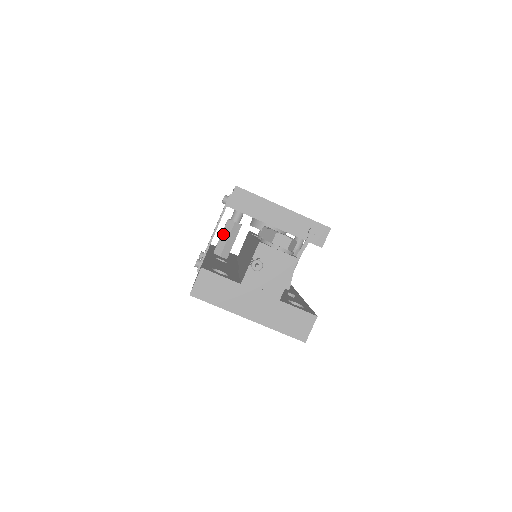
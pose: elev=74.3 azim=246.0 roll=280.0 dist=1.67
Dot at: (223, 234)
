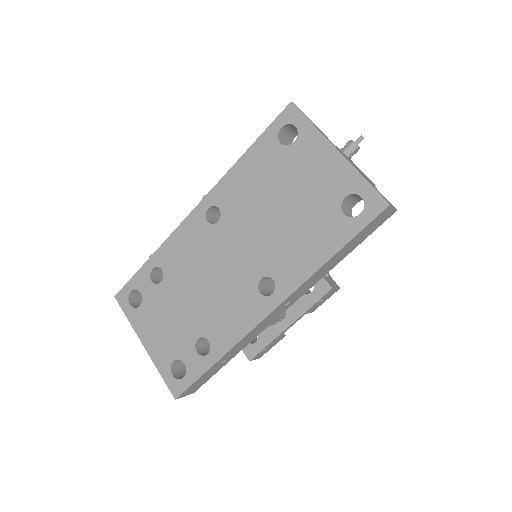
Dot at: occluded
